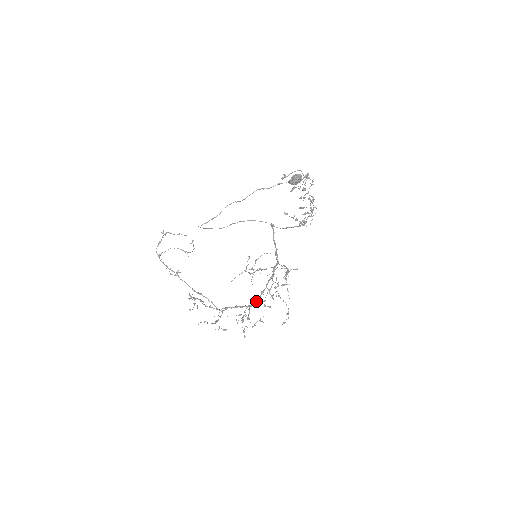
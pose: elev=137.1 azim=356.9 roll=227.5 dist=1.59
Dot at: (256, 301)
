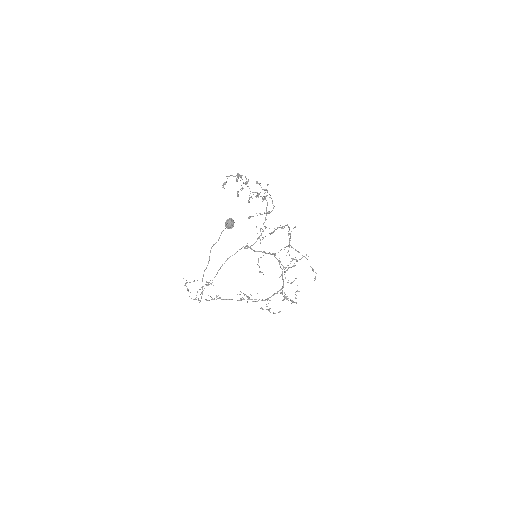
Dot at: (283, 284)
